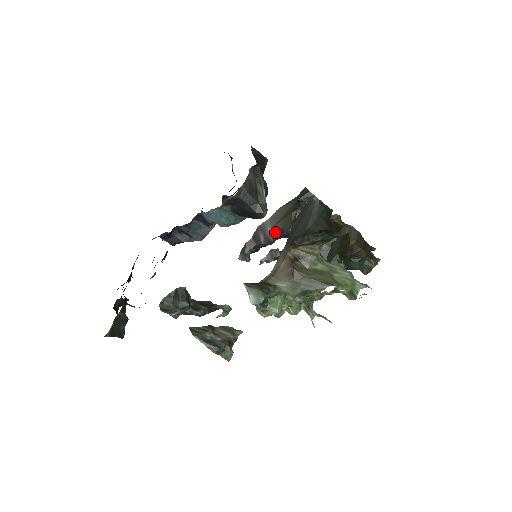
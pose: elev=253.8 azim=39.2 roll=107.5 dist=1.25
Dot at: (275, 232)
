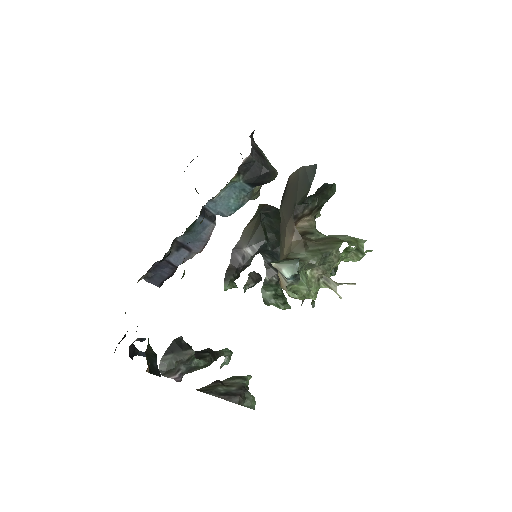
Dot at: (251, 248)
